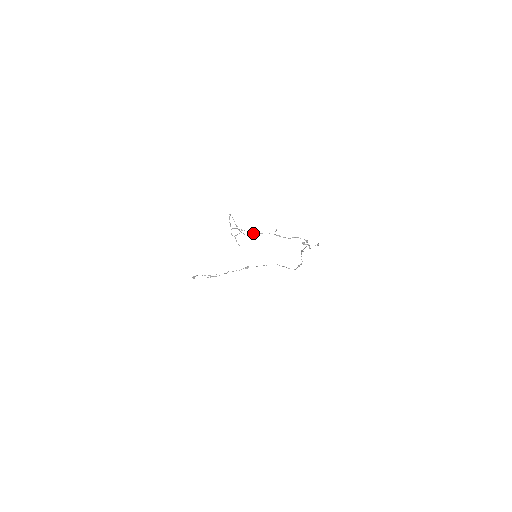
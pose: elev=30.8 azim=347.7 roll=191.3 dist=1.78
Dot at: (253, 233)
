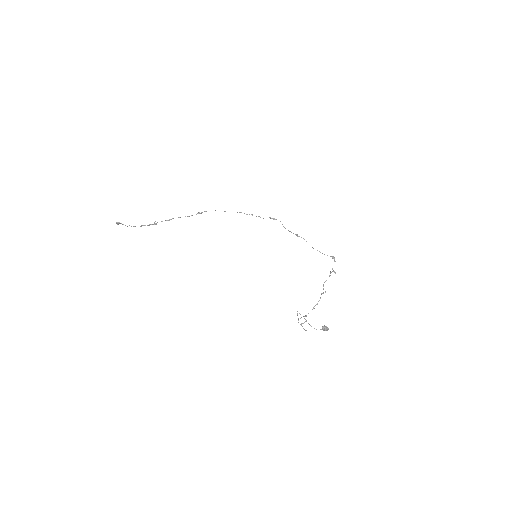
Dot at: (327, 329)
